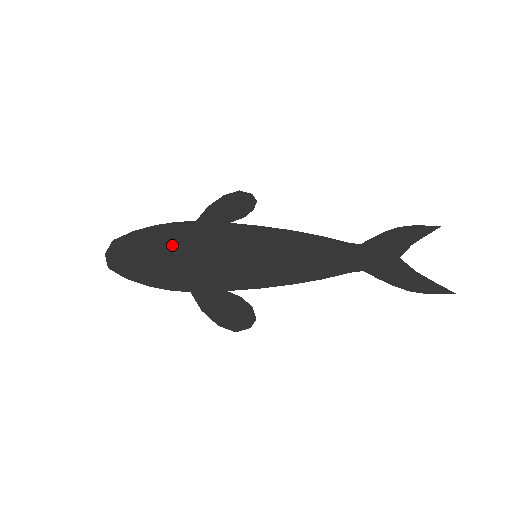
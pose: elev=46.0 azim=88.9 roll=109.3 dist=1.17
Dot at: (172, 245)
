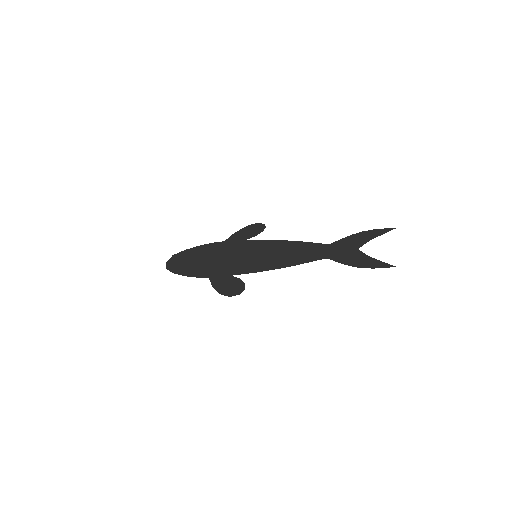
Dot at: (206, 255)
